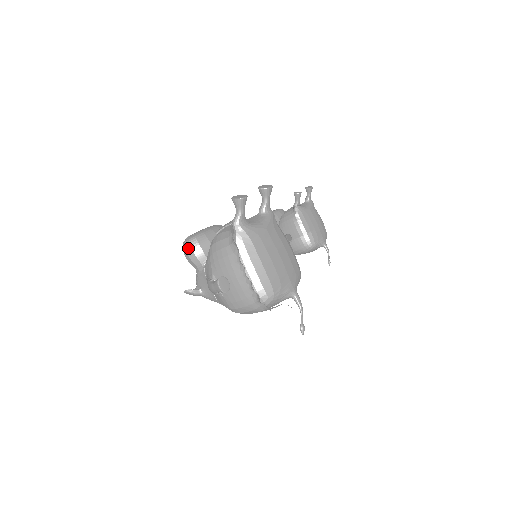
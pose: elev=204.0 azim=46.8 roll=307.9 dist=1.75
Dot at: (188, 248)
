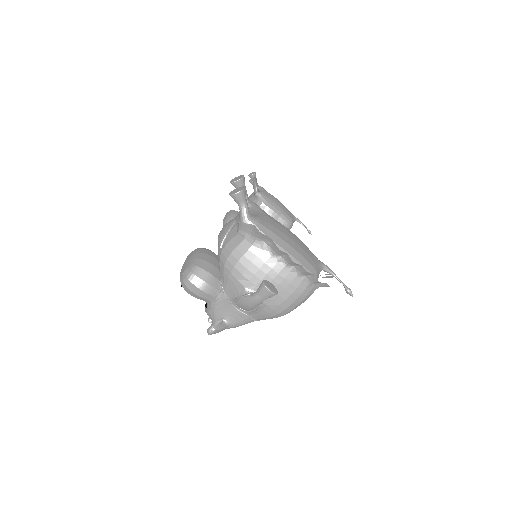
Dot at: (195, 281)
